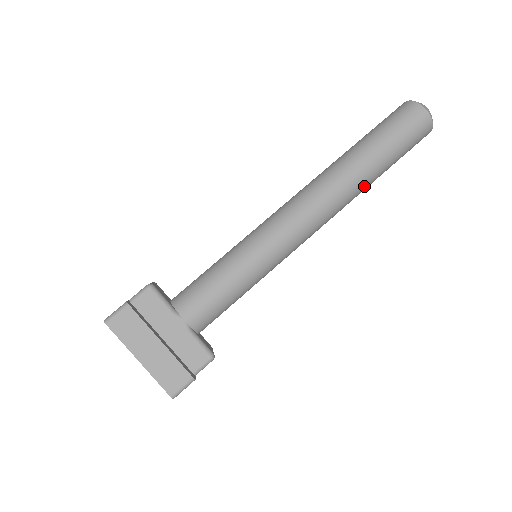
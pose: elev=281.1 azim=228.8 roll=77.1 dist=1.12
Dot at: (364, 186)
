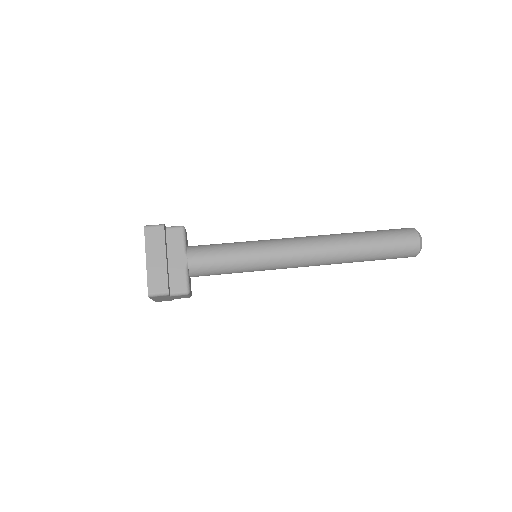
Dot at: (351, 258)
